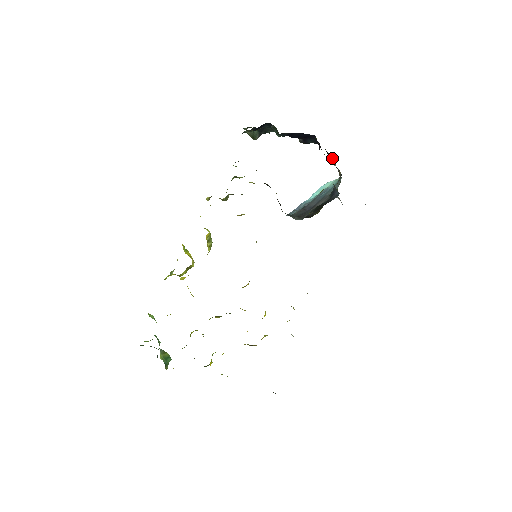
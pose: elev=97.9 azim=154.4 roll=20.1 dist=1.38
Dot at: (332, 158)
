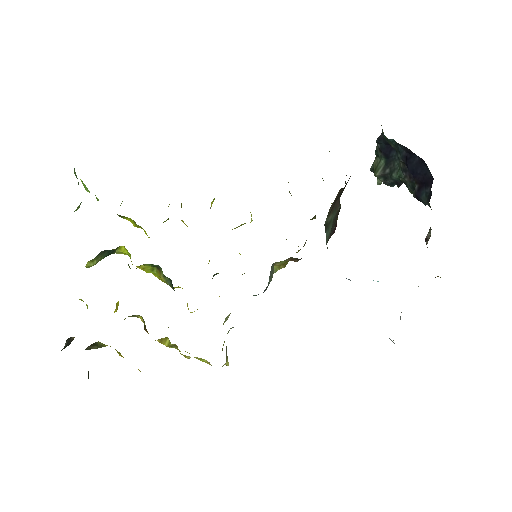
Dot at: (431, 229)
